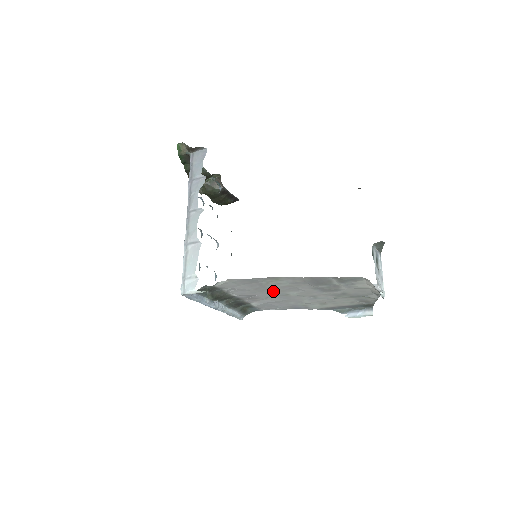
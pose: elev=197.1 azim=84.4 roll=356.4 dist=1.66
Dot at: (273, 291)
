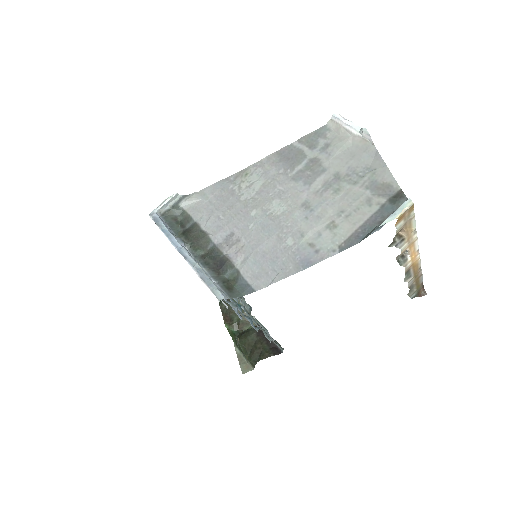
Dot at: (252, 210)
